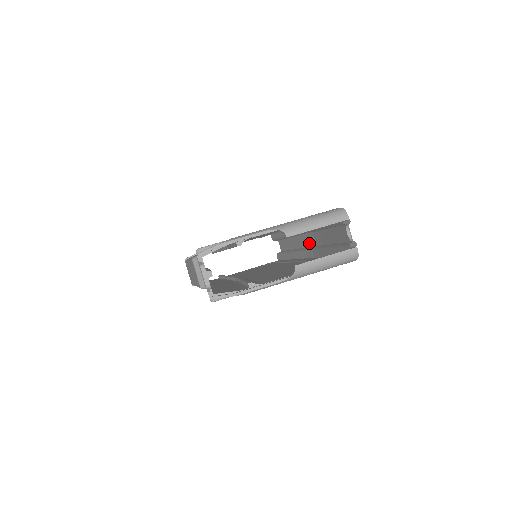
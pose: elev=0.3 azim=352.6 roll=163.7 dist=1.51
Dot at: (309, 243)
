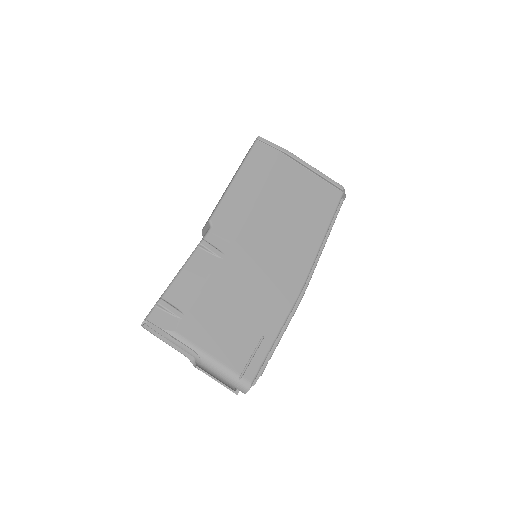
Dot at: occluded
